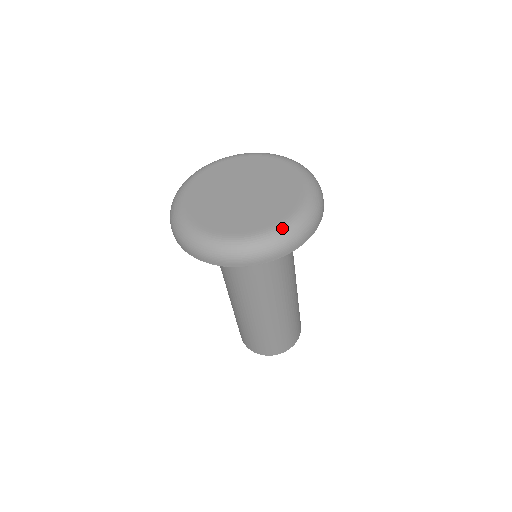
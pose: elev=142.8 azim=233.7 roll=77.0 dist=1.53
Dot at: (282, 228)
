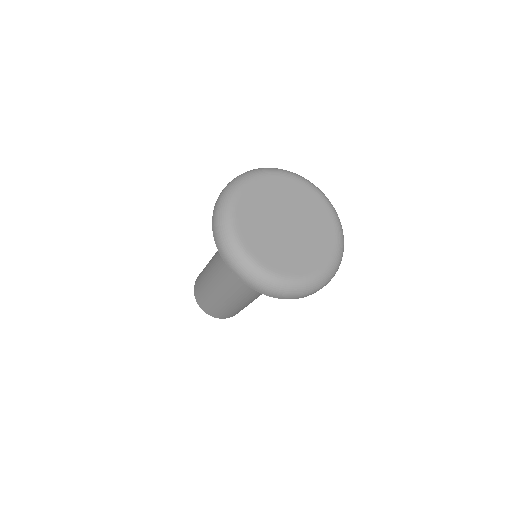
Dot at: (265, 273)
